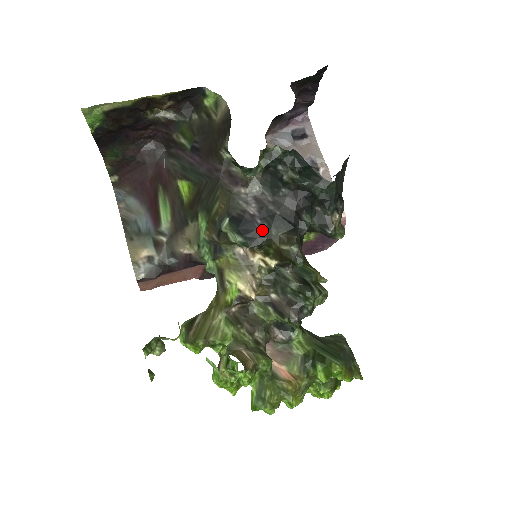
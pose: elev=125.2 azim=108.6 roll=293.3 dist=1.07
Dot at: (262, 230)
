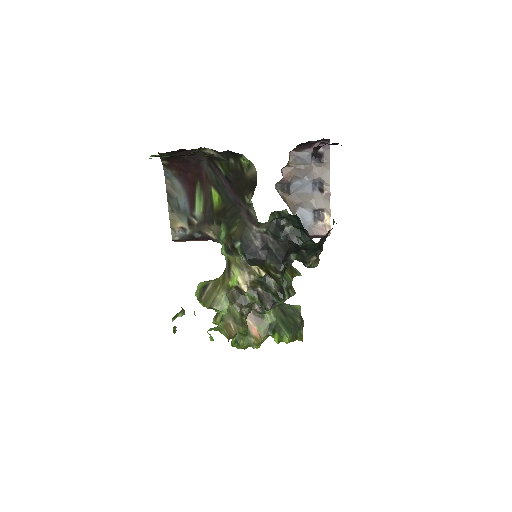
Dot at: (260, 259)
